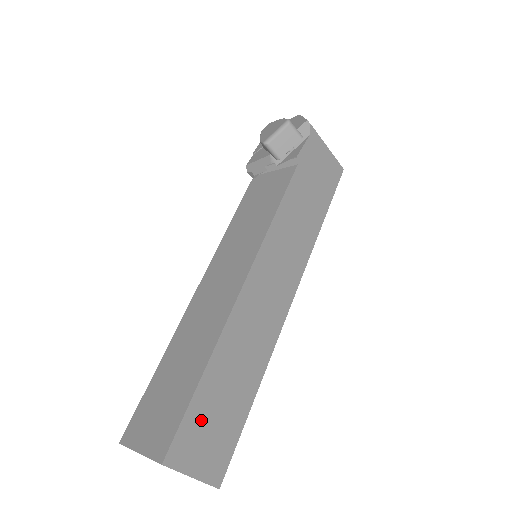
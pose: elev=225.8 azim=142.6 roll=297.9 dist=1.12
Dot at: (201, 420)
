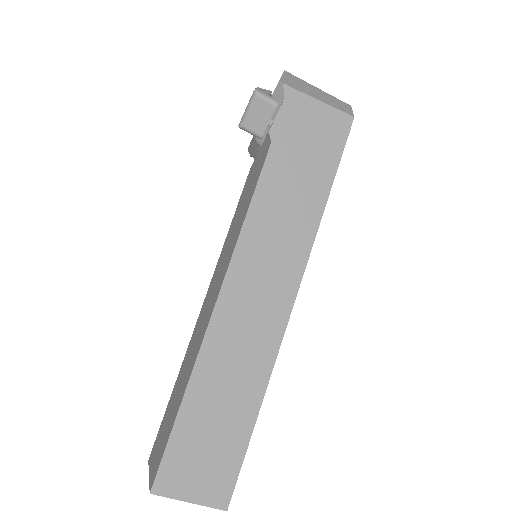
Dot at: (189, 448)
